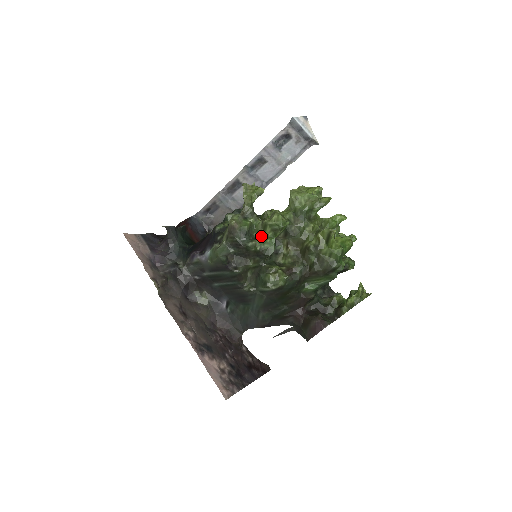
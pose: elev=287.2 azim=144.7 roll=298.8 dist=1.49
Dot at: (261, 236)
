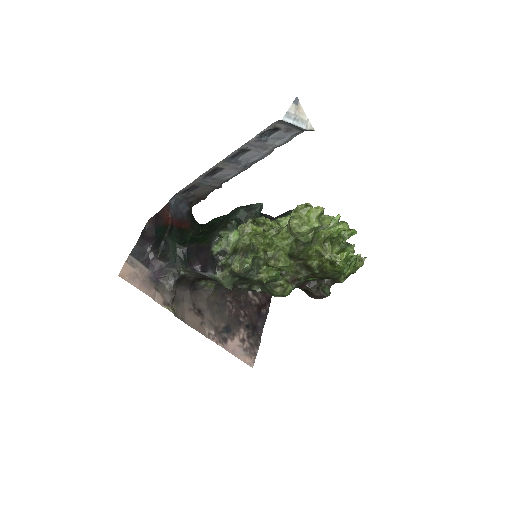
Dot at: (264, 263)
